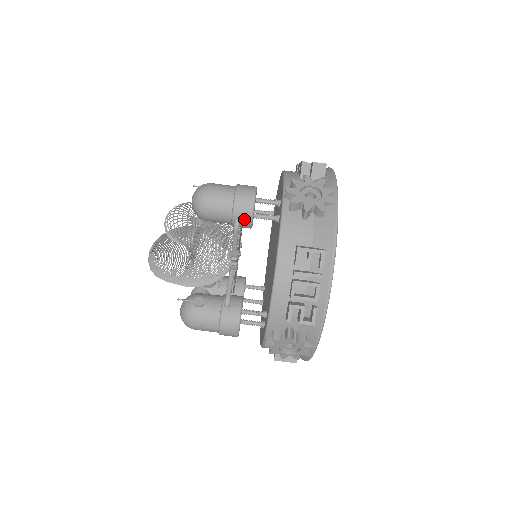
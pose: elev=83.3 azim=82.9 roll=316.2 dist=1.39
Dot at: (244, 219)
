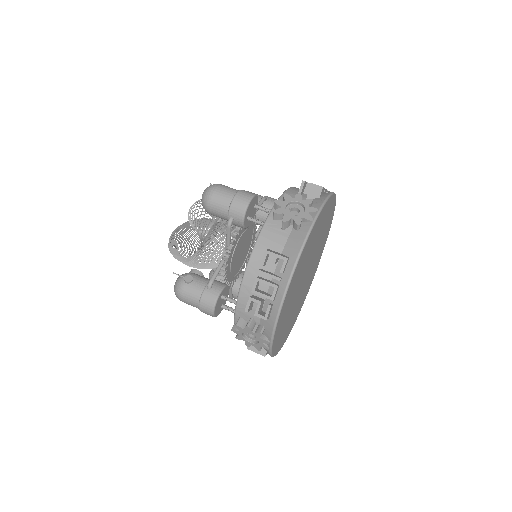
Dot at: (237, 219)
